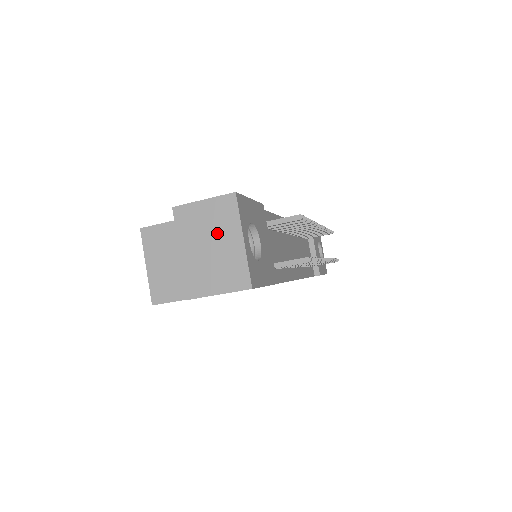
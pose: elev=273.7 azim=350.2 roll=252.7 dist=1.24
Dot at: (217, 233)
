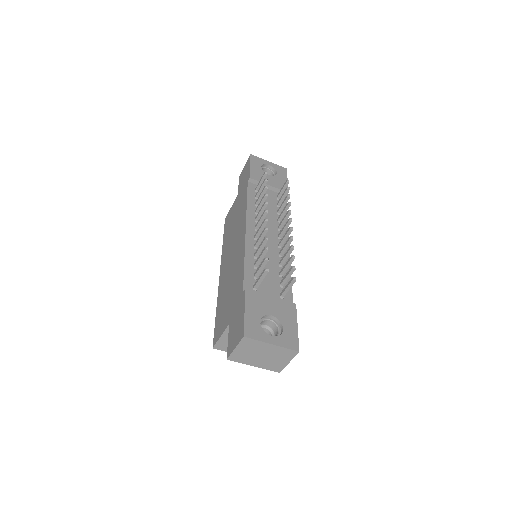
Dot at: (258, 351)
